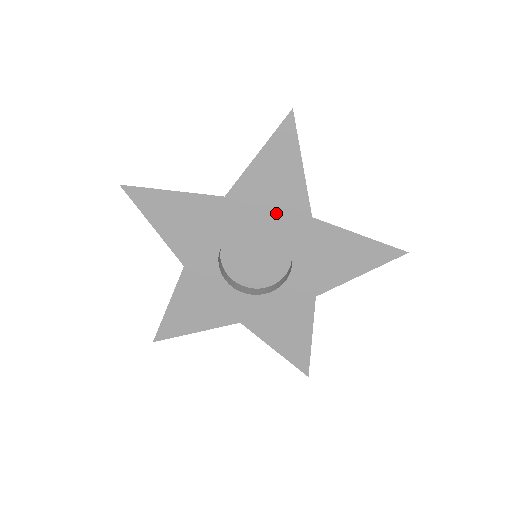
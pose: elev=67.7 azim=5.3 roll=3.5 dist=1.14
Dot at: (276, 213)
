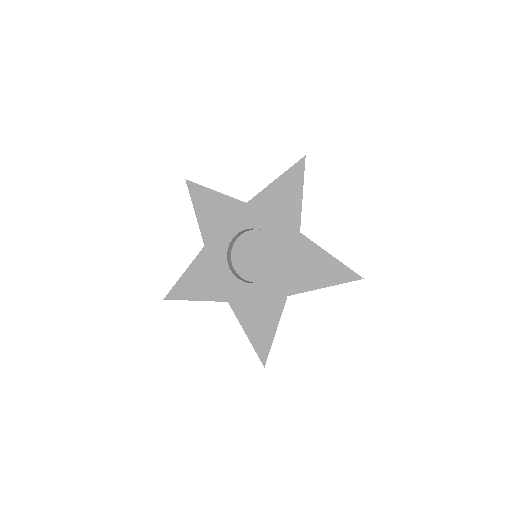
Dot at: (231, 223)
